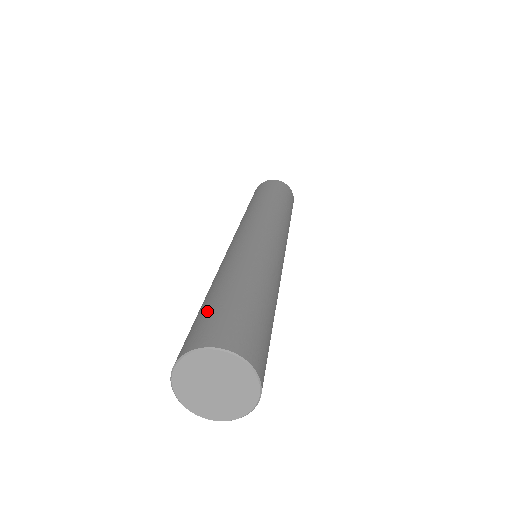
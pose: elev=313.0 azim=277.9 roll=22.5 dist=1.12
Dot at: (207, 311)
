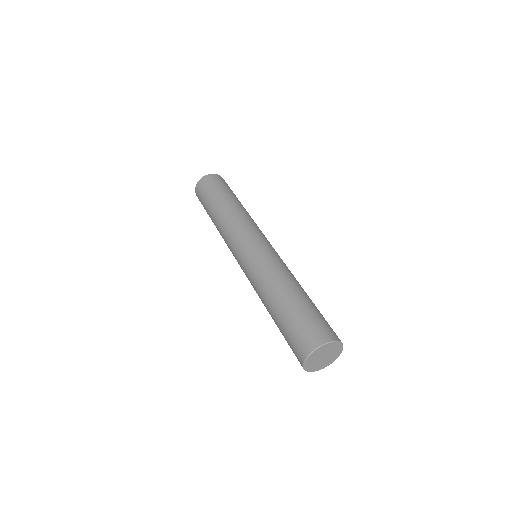
Dot at: (302, 318)
